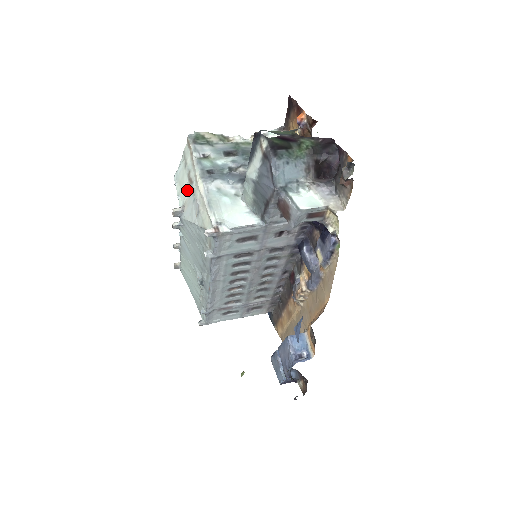
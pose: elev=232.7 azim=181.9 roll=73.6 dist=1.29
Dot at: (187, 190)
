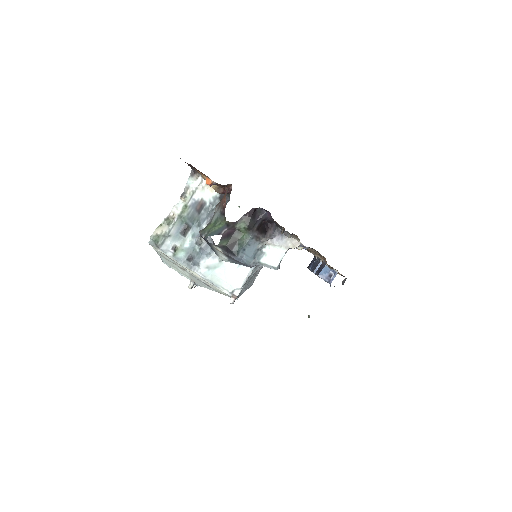
Dot at: (185, 273)
